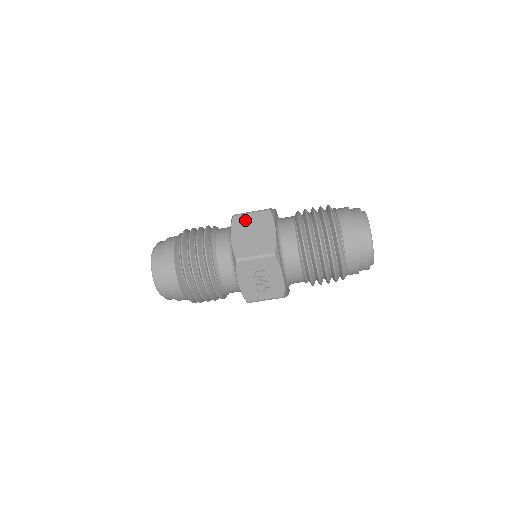
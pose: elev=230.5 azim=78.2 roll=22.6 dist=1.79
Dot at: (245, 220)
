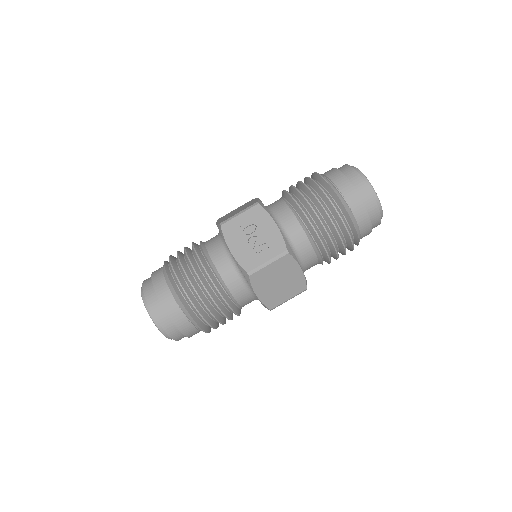
Dot at: occluded
